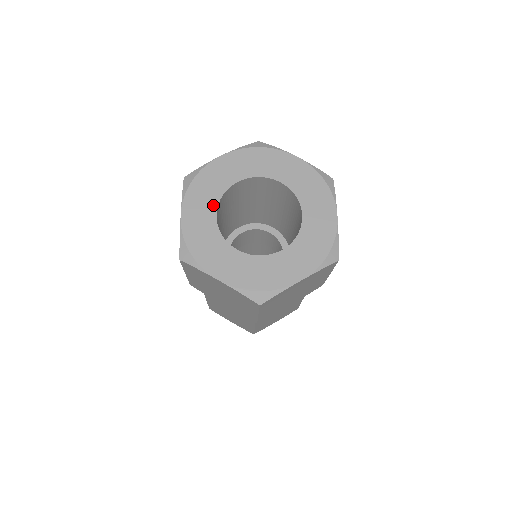
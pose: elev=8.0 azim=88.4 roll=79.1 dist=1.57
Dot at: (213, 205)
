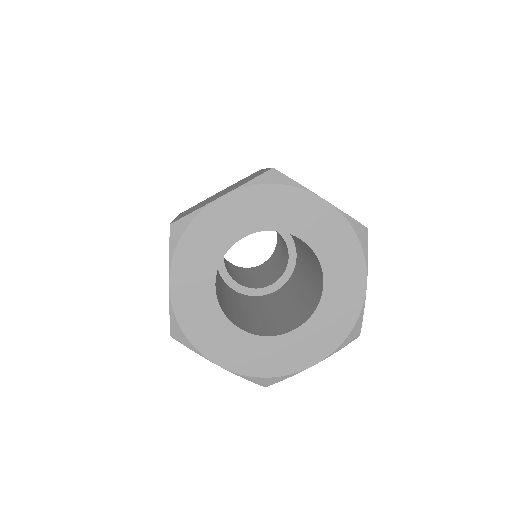
Dot at: (211, 271)
